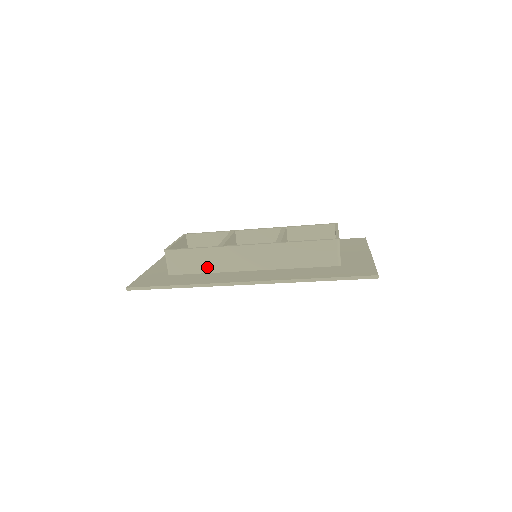
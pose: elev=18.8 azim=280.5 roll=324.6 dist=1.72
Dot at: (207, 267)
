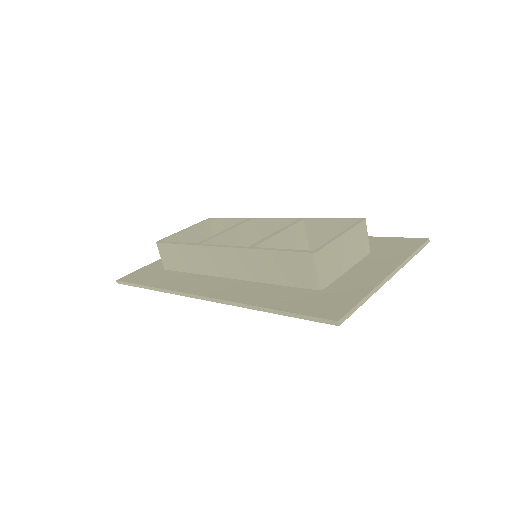
Dot at: (191, 266)
